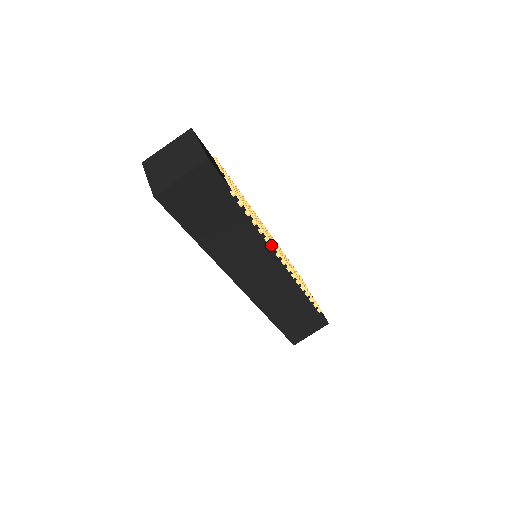
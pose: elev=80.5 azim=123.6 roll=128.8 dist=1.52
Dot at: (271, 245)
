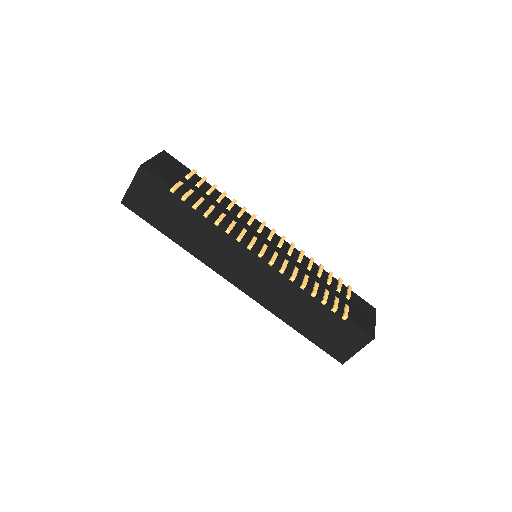
Dot at: (237, 237)
